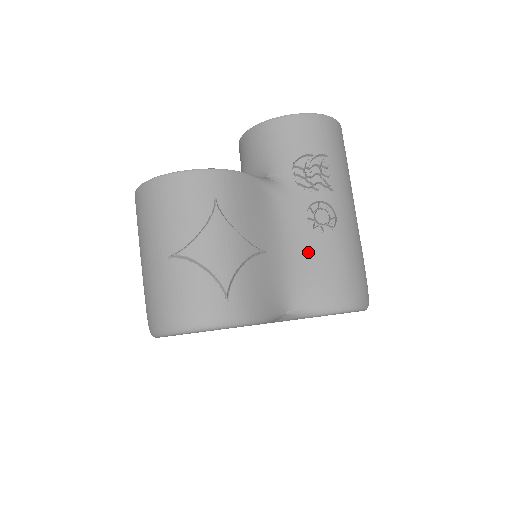
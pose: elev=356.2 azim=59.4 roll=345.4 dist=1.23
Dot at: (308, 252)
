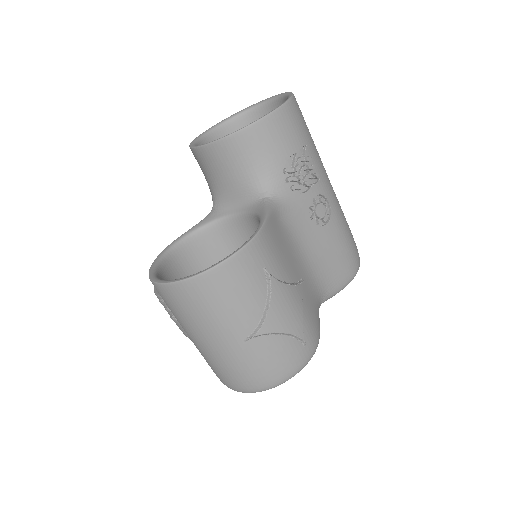
Dot at: (322, 250)
